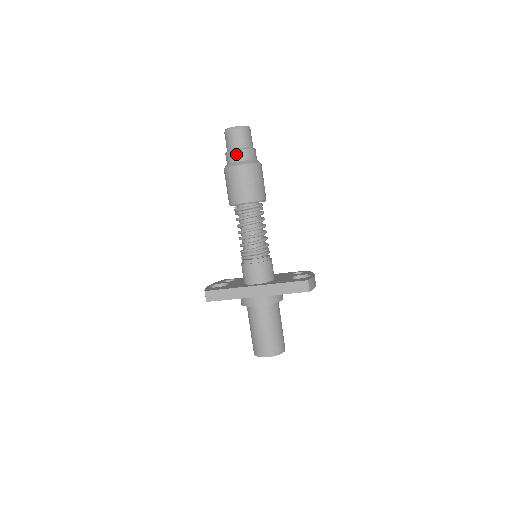
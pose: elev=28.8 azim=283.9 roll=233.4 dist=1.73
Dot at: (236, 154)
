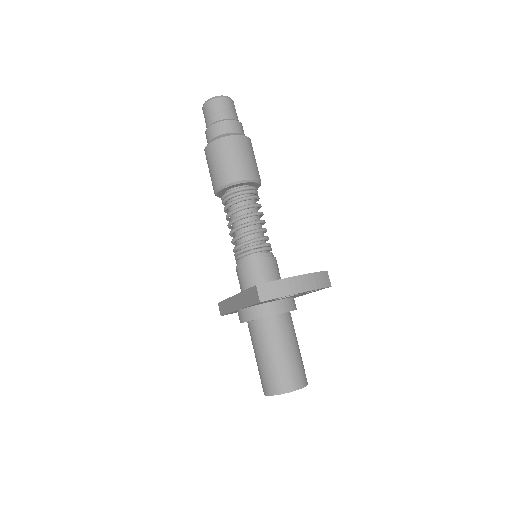
Dot at: (206, 135)
